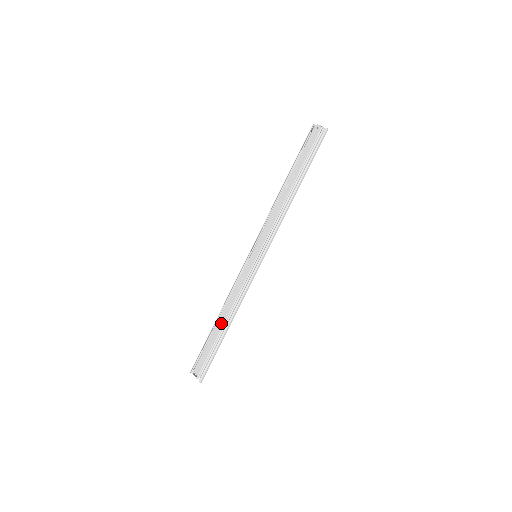
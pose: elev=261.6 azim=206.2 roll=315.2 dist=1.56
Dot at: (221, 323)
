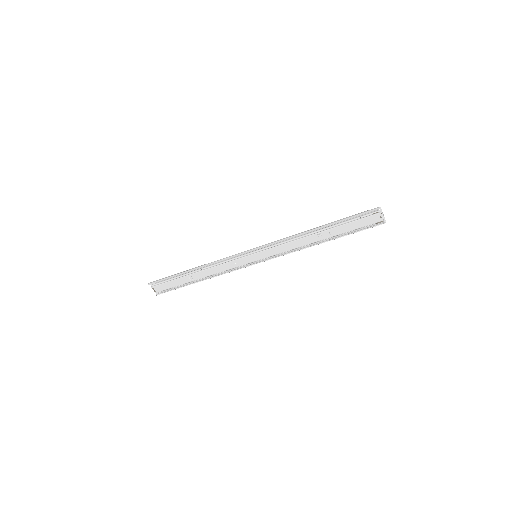
Dot at: (197, 277)
